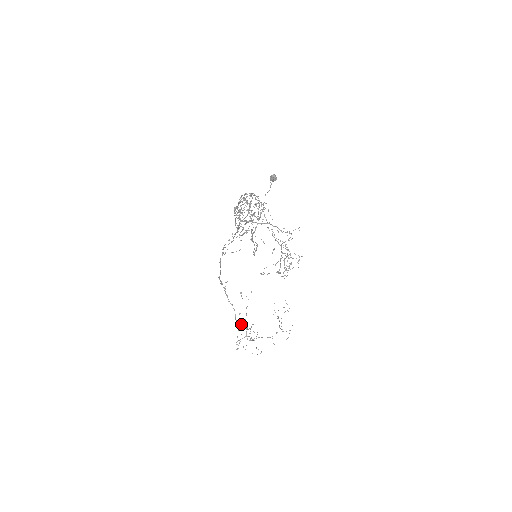
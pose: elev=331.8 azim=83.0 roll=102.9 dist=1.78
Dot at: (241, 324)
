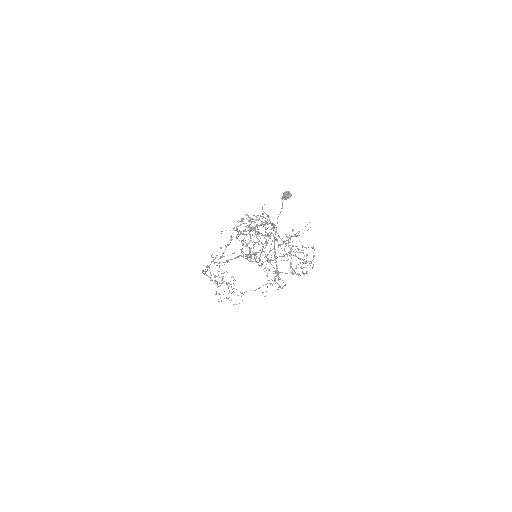
Dot at: occluded
